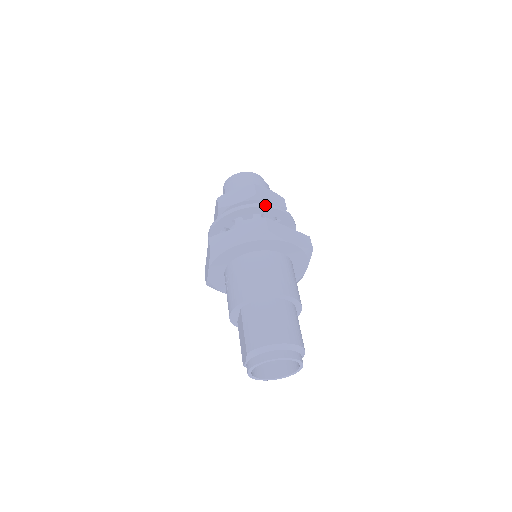
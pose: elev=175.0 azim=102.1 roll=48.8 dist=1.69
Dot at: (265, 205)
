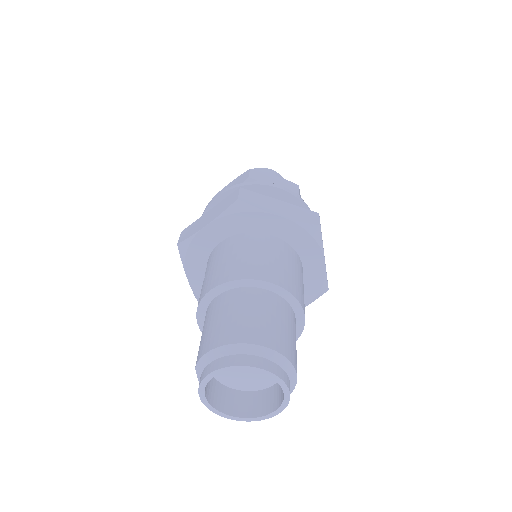
Dot at: (253, 183)
